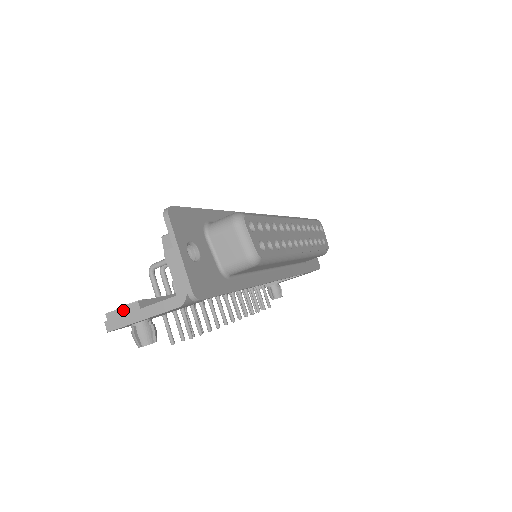
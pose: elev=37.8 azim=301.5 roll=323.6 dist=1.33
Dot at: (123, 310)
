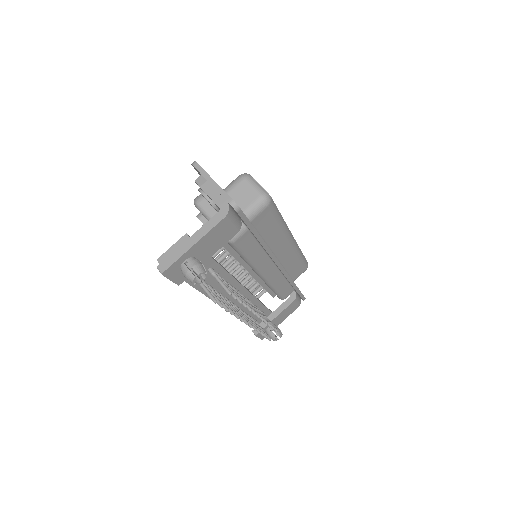
Dot at: (173, 247)
